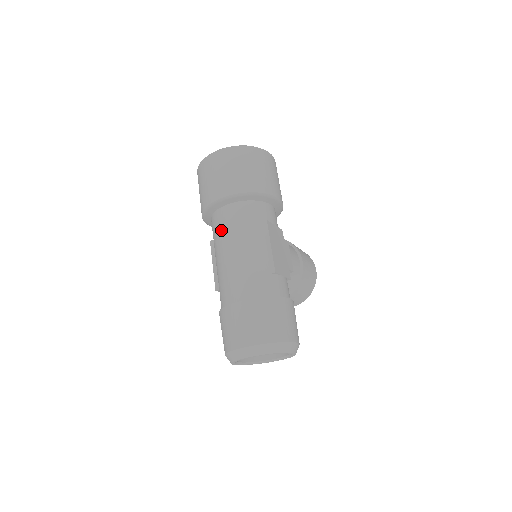
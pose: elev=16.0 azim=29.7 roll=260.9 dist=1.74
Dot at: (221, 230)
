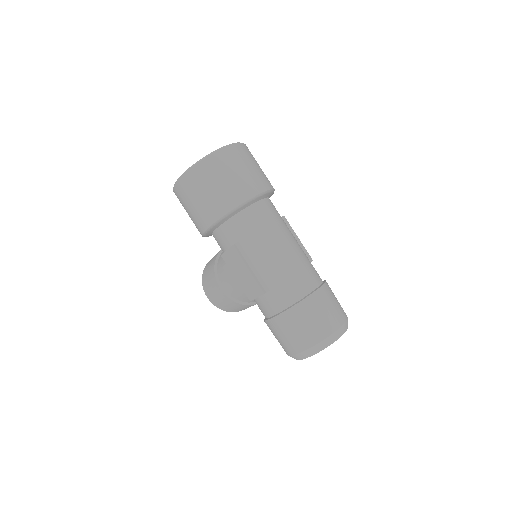
Dot at: (262, 227)
